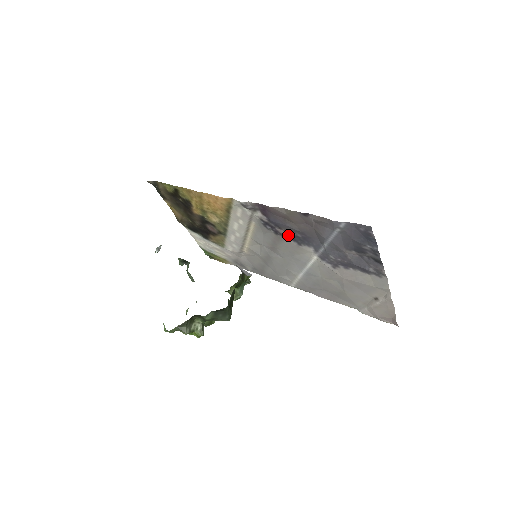
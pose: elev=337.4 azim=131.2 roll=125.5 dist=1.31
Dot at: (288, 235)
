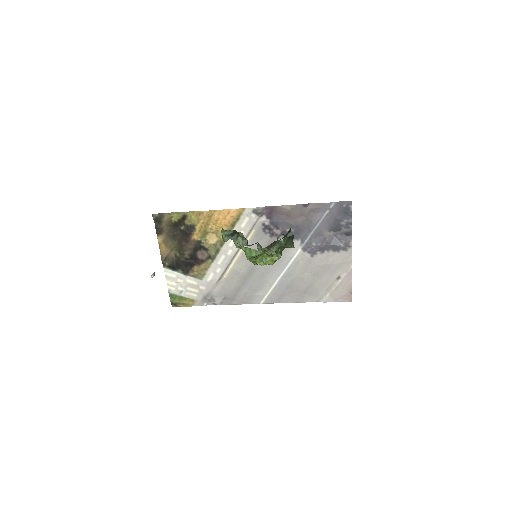
Dot at: occluded
